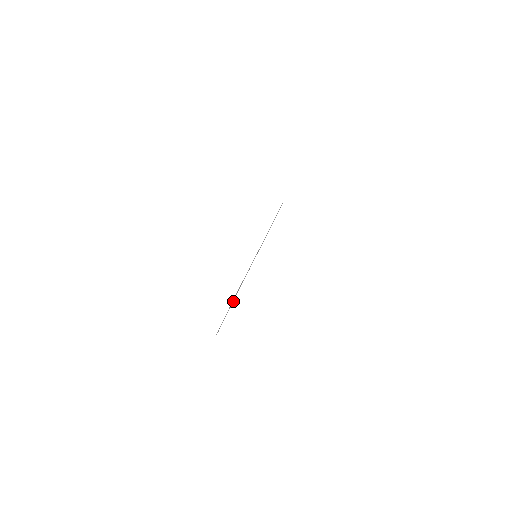
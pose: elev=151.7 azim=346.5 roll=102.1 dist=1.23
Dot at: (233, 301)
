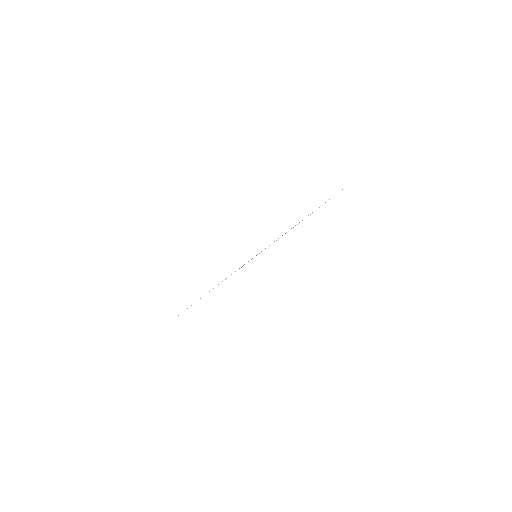
Dot at: occluded
